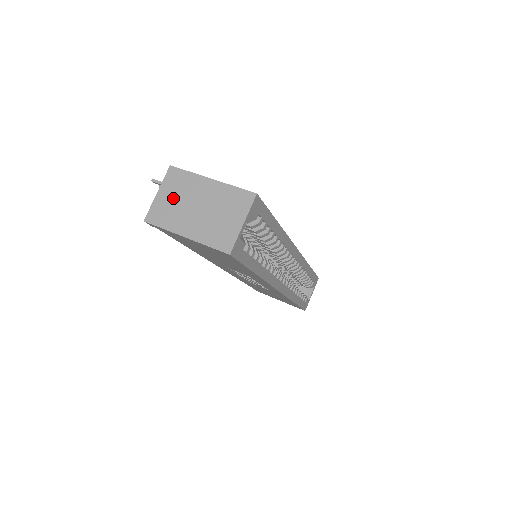
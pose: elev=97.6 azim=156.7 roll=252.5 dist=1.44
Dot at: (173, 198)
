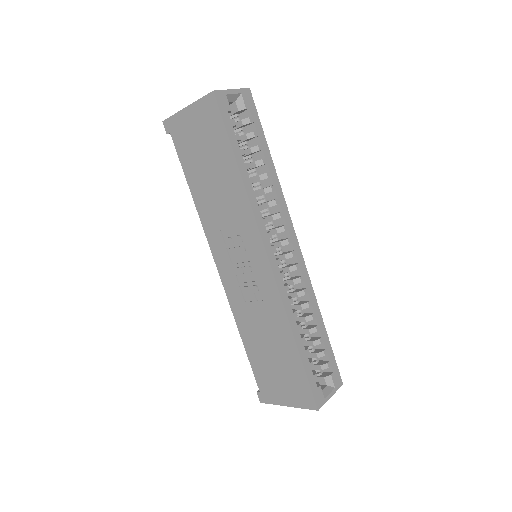
Dot at: occluded
